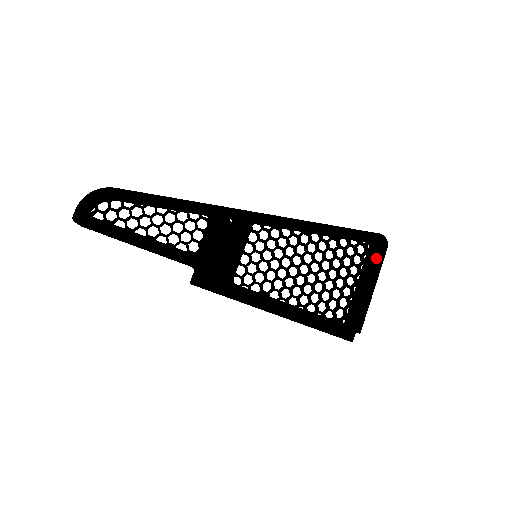
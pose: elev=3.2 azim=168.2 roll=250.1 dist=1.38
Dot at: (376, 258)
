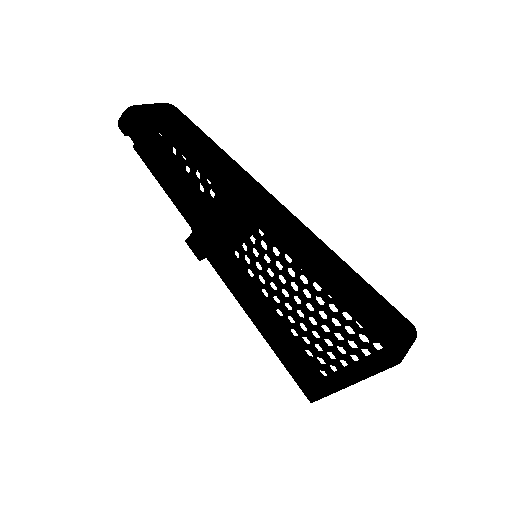
Dot at: (374, 362)
